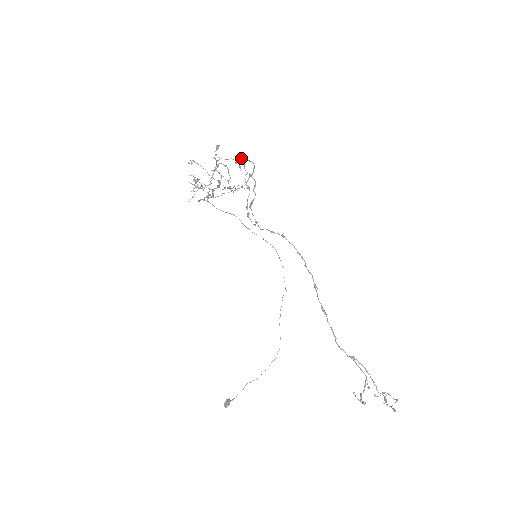
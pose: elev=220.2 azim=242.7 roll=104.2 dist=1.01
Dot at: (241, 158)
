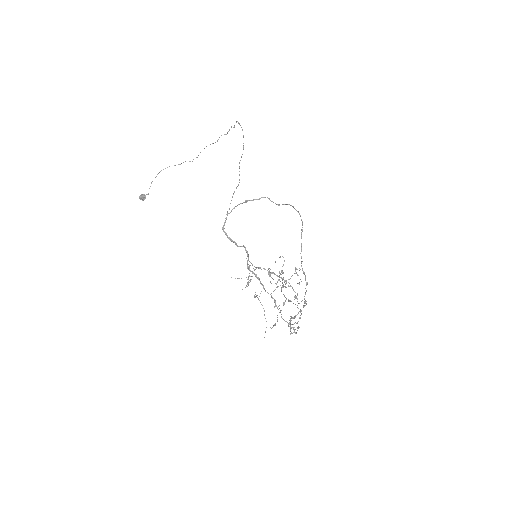
Dot at: occluded
